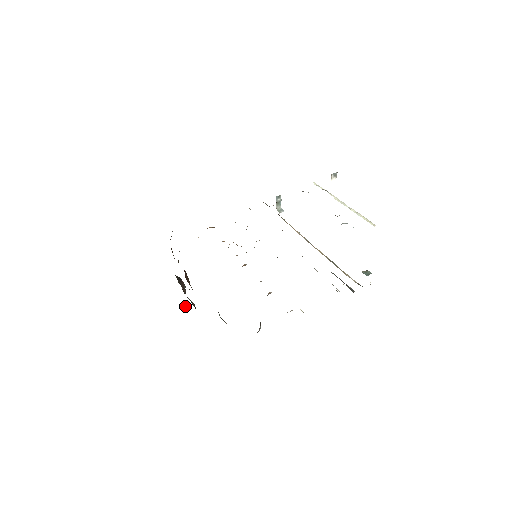
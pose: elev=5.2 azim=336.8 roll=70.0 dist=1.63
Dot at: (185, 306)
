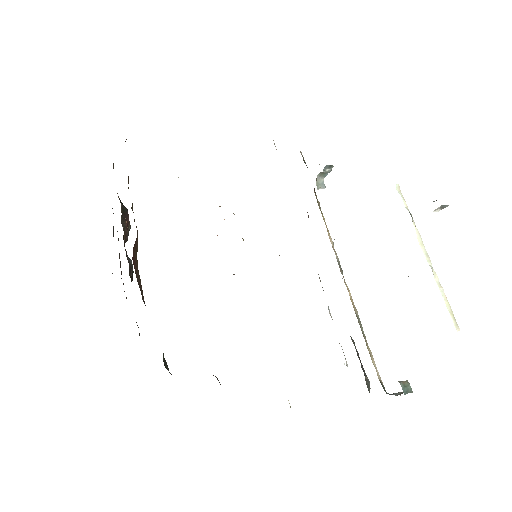
Dot at: (119, 255)
